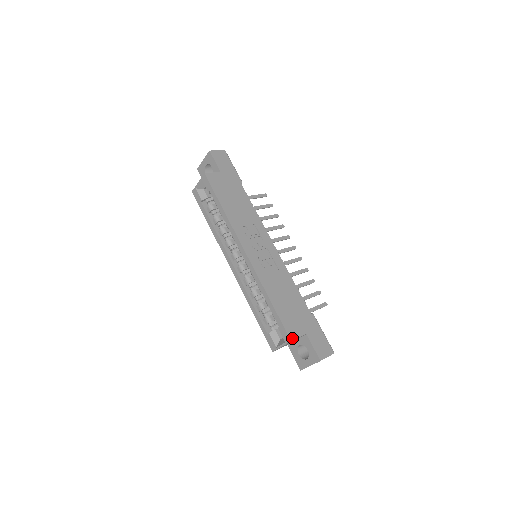
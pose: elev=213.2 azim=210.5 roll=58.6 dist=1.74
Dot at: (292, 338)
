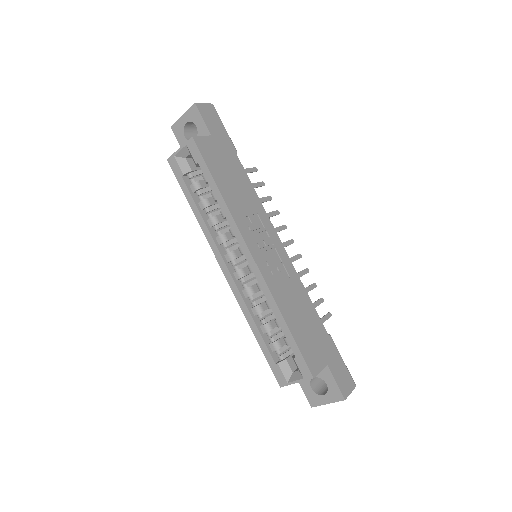
Dot at: (314, 374)
